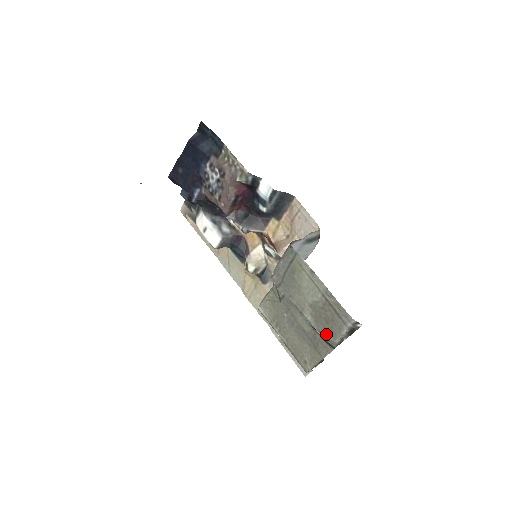
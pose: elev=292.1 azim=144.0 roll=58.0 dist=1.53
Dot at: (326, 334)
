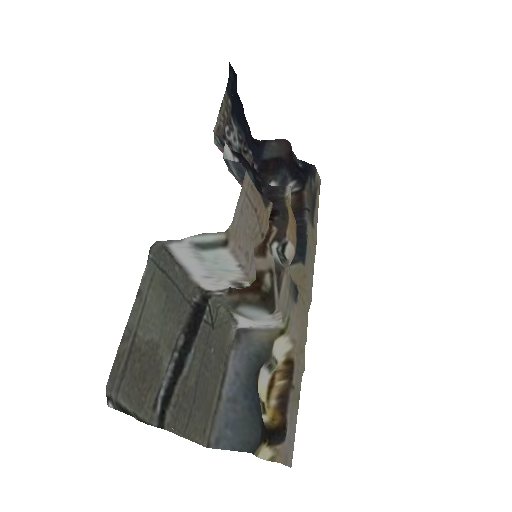
Dot at: (151, 397)
